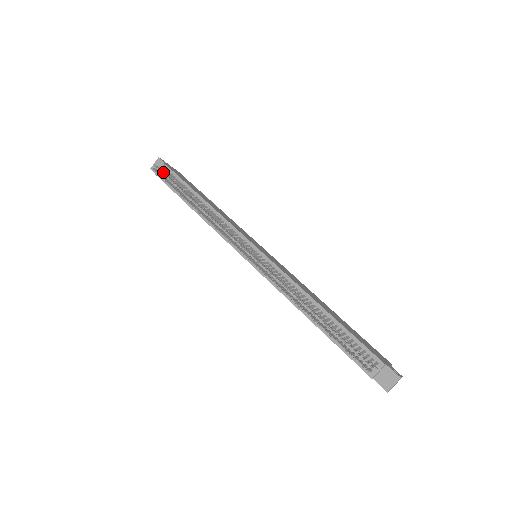
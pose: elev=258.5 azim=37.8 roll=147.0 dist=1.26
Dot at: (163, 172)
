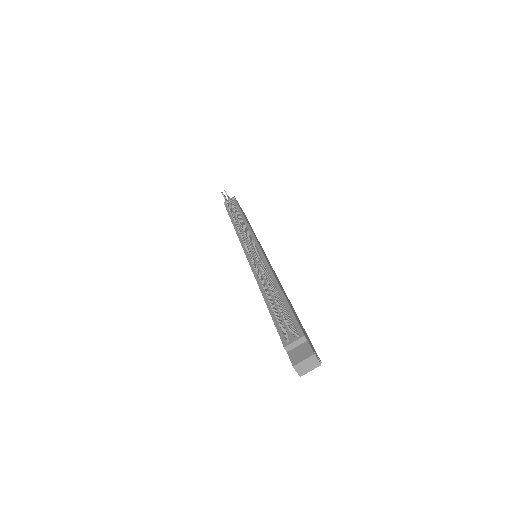
Dot at: occluded
